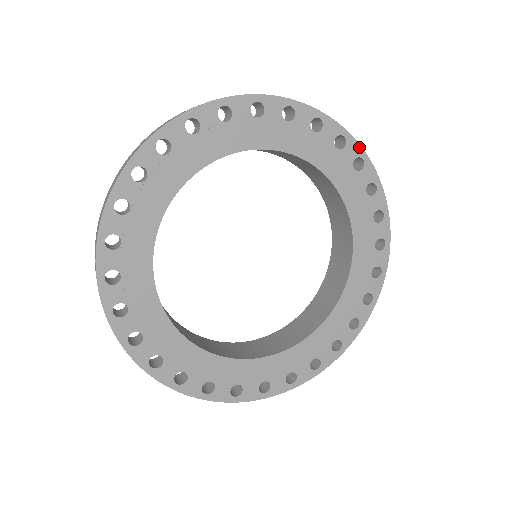
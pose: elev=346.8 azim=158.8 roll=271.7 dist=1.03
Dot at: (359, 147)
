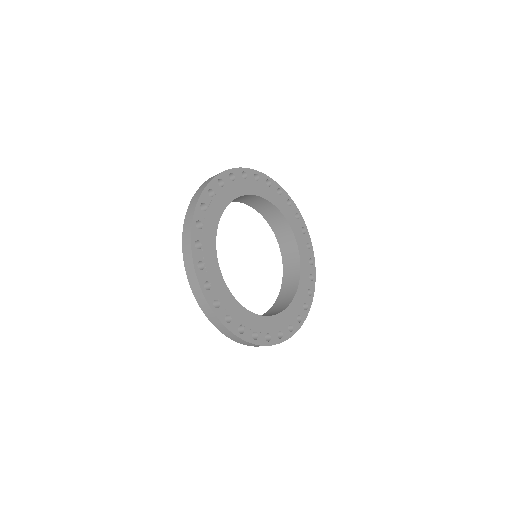
Dot at: (287, 194)
